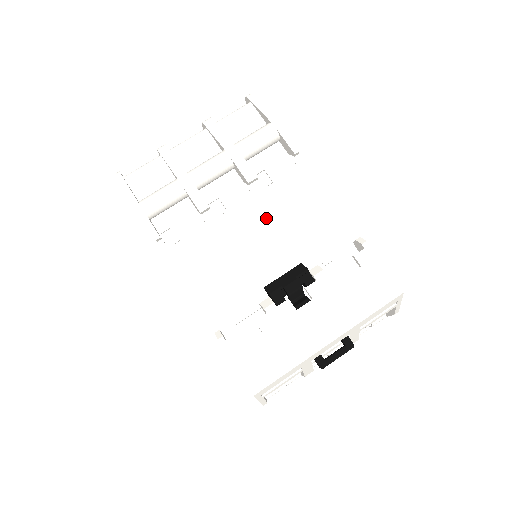
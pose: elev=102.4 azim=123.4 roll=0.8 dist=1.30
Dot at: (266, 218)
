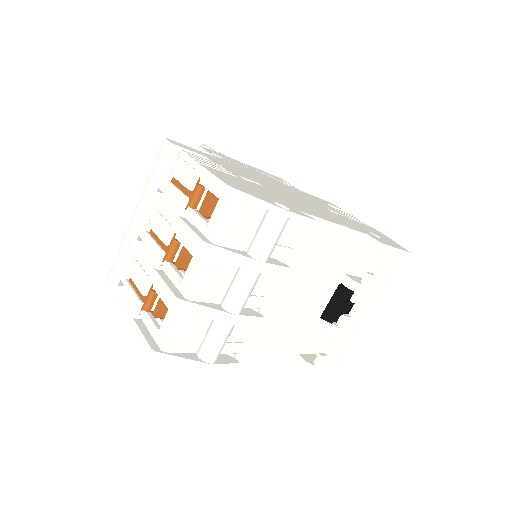
Dot at: (299, 276)
